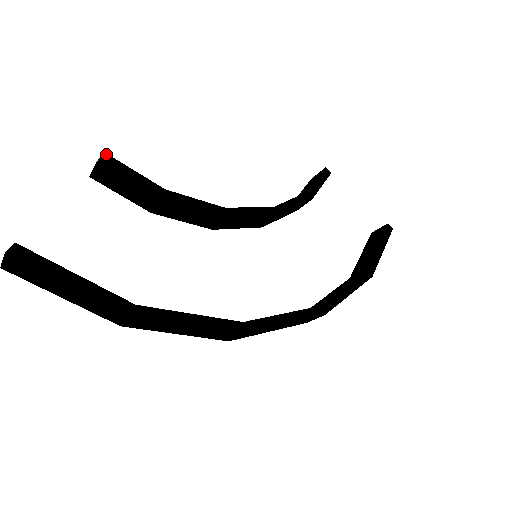
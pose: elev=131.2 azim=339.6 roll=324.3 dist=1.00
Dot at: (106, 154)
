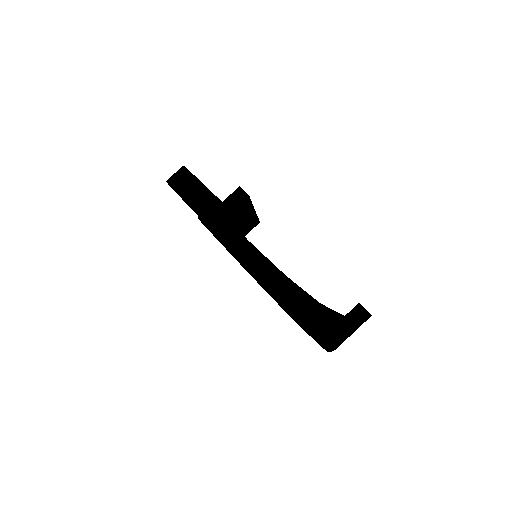
Dot at: (241, 188)
